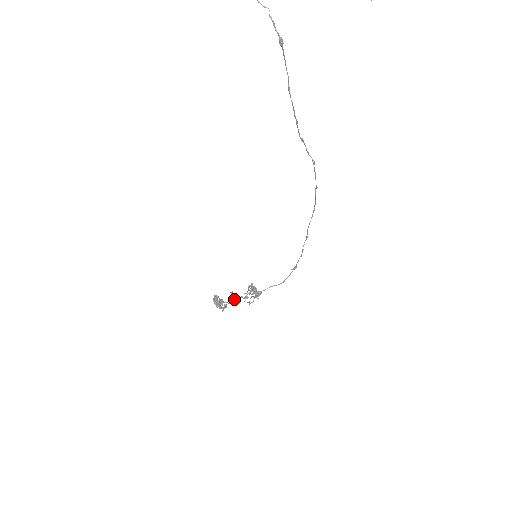
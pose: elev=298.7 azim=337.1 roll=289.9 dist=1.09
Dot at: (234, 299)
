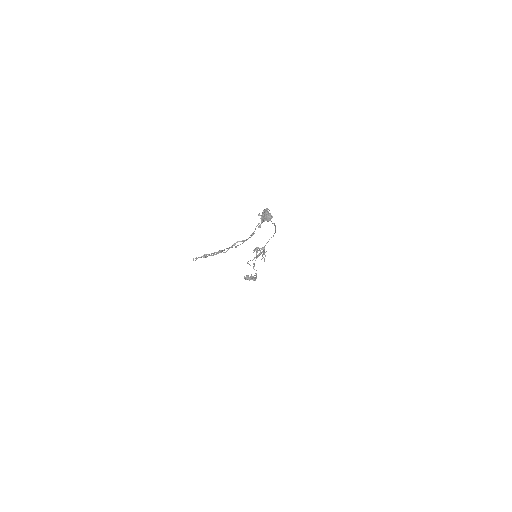
Dot at: (254, 266)
